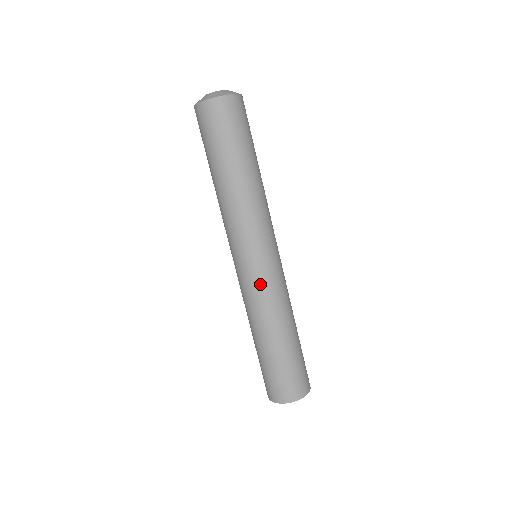
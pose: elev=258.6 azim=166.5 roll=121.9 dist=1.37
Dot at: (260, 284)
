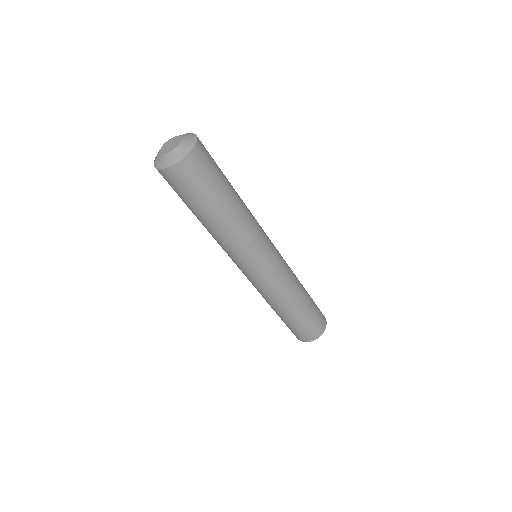
Dot at: (252, 283)
